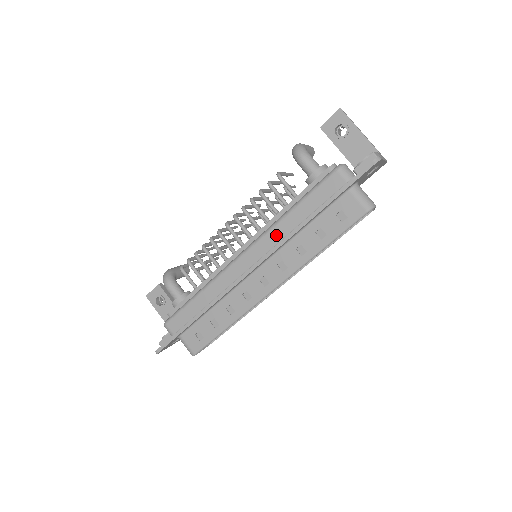
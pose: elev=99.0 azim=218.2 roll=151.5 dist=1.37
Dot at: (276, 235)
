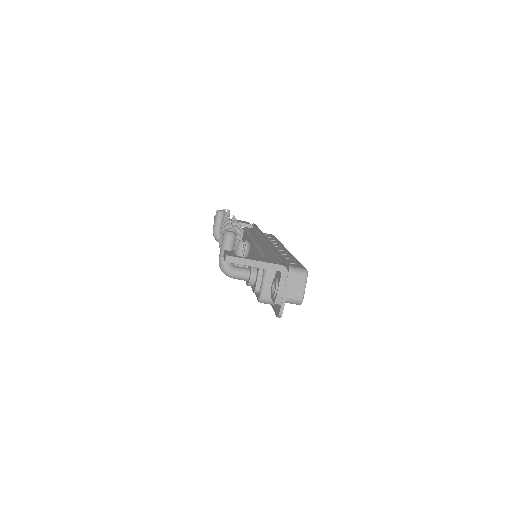
Dot at: occluded
